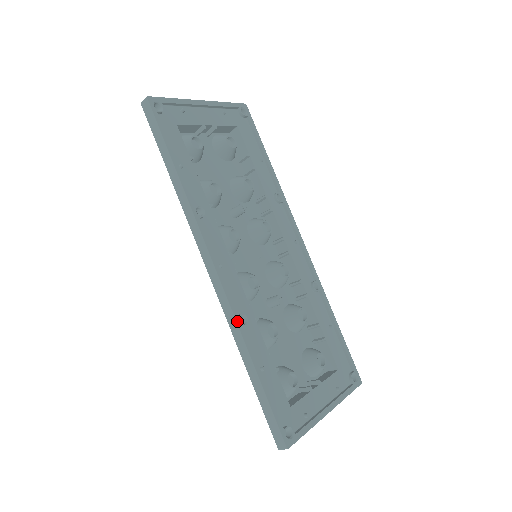
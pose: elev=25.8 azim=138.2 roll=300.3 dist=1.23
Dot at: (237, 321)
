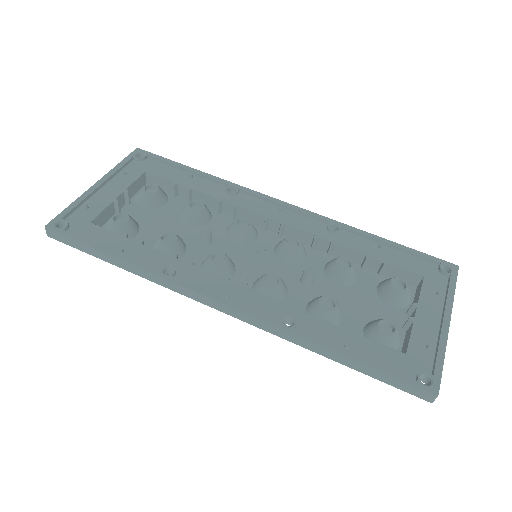
Dot at: (283, 329)
